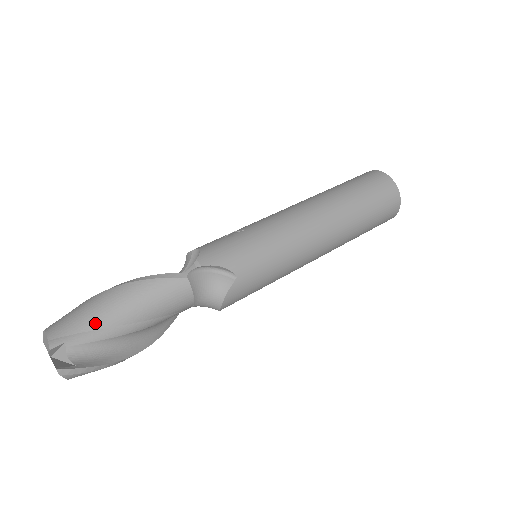
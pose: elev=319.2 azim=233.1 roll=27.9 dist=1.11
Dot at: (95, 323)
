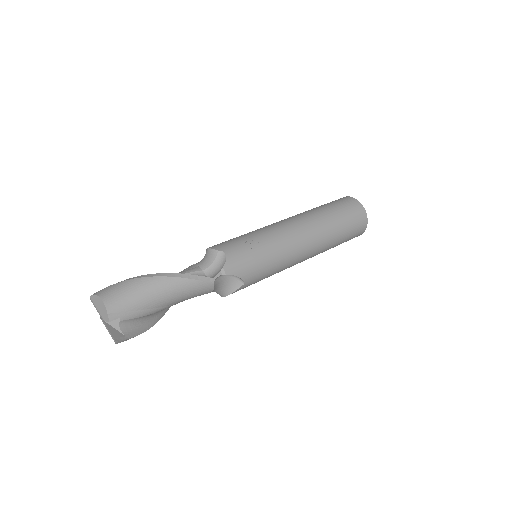
Dot at: (143, 305)
